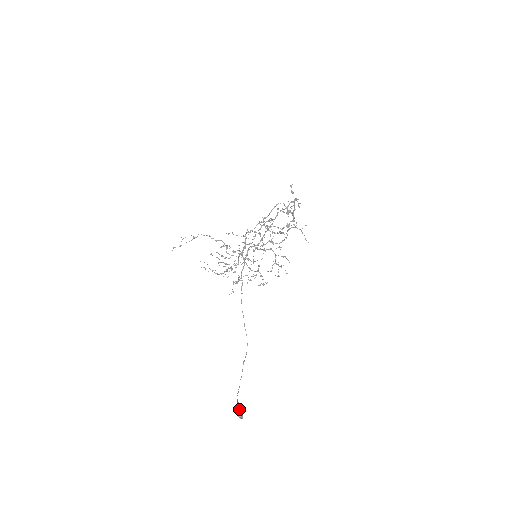
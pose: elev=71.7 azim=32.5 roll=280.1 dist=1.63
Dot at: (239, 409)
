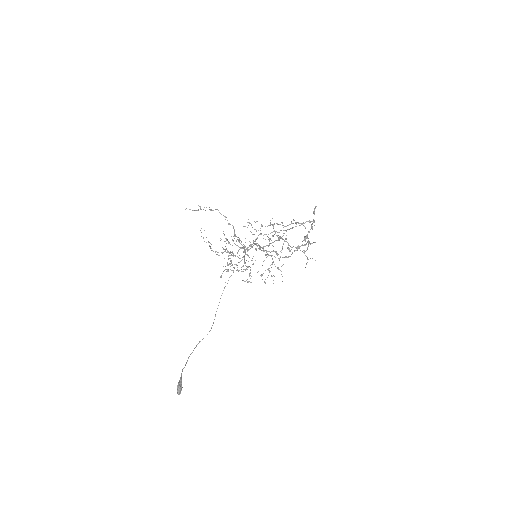
Dot at: (181, 386)
